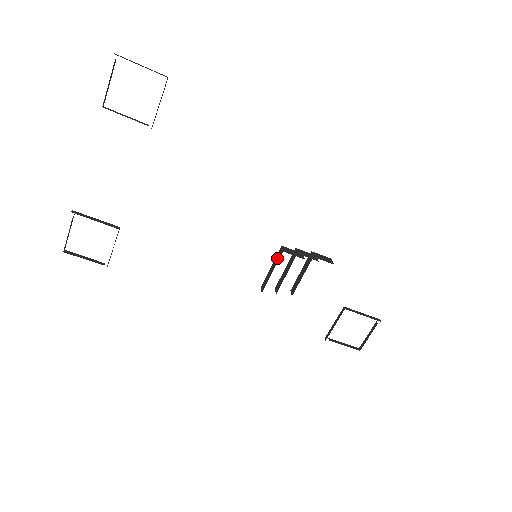
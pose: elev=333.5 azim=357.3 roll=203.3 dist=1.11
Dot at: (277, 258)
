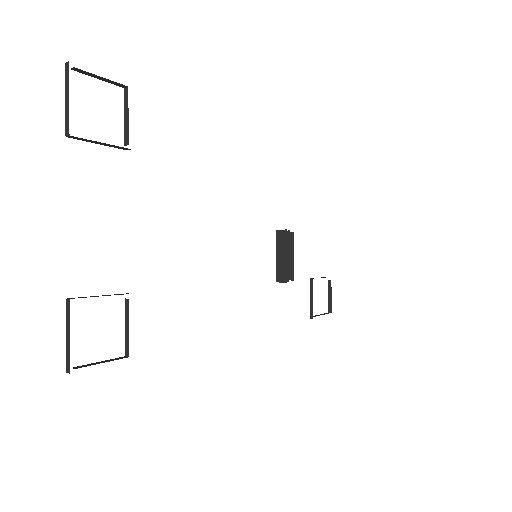
Dot at: (281, 241)
